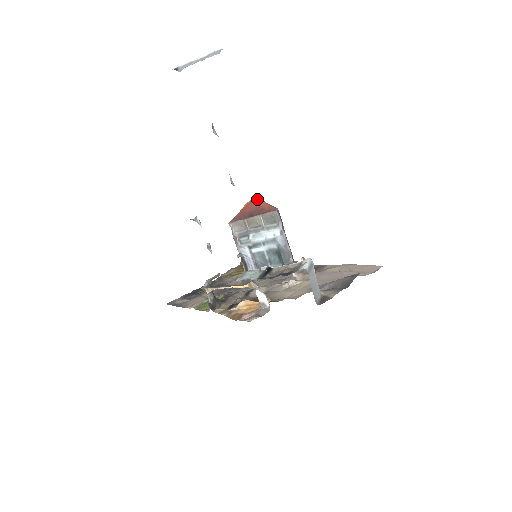
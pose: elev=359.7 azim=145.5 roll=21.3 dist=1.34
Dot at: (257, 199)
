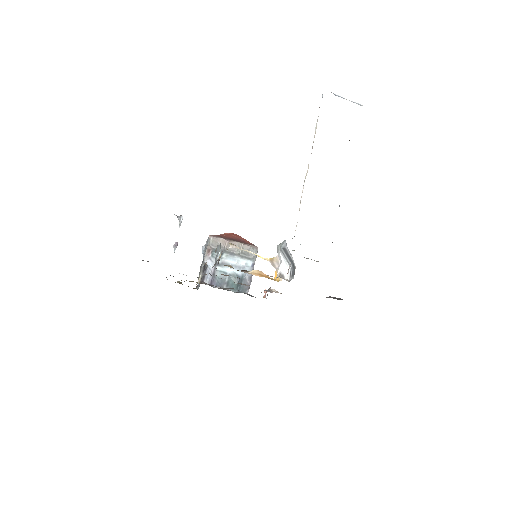
Dot at: (237, 235)
